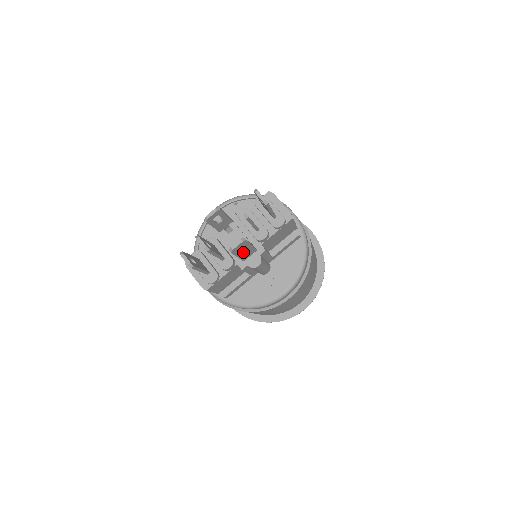
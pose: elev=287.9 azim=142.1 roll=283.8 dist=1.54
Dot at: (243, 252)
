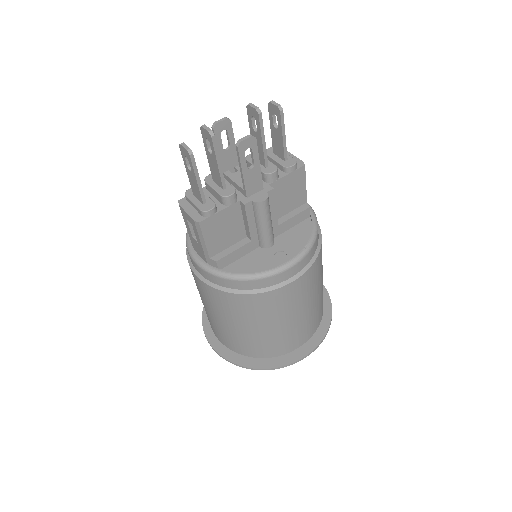
Dot at: (249, 170)
